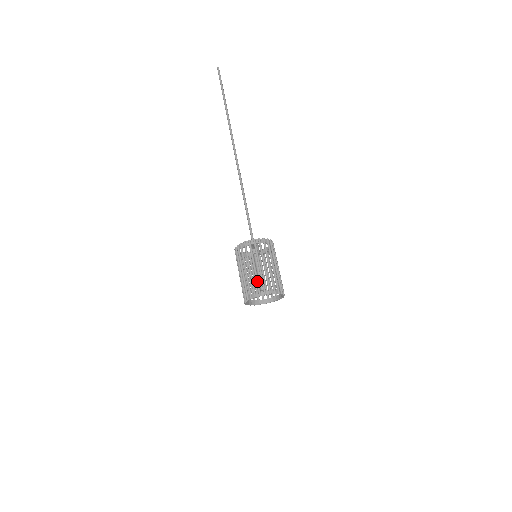
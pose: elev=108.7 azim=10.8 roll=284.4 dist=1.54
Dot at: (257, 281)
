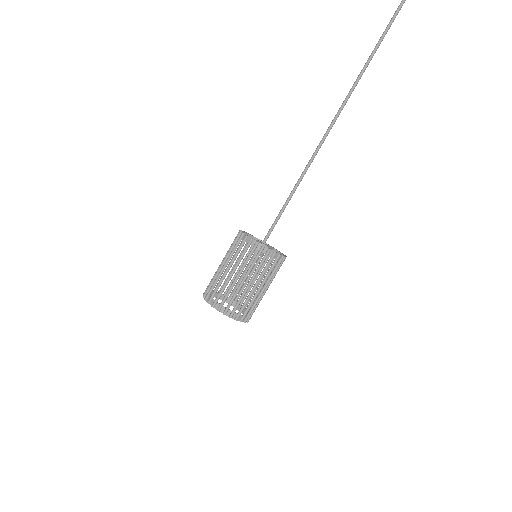
Dot at: (222, 289)
